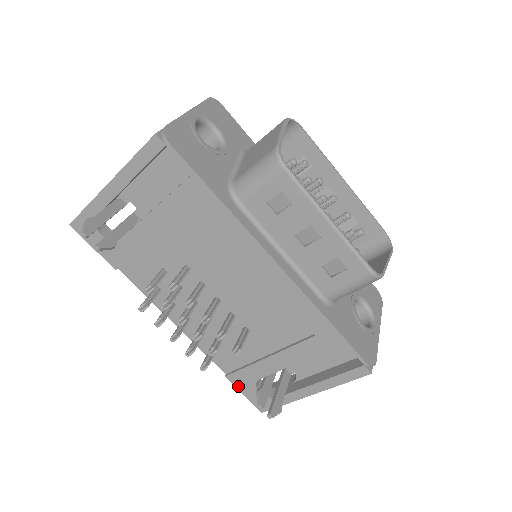
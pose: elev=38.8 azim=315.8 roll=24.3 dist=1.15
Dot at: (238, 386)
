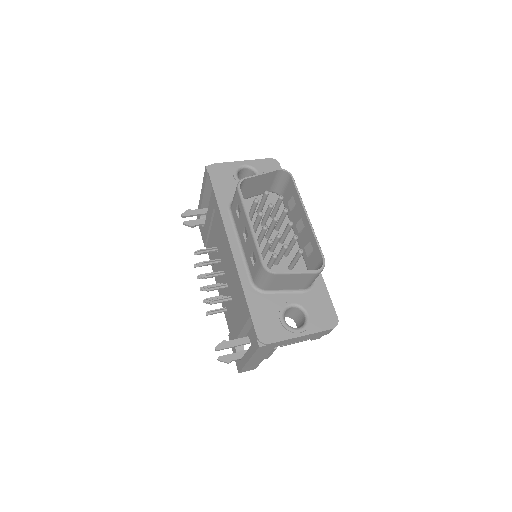
Dot at: occluded
